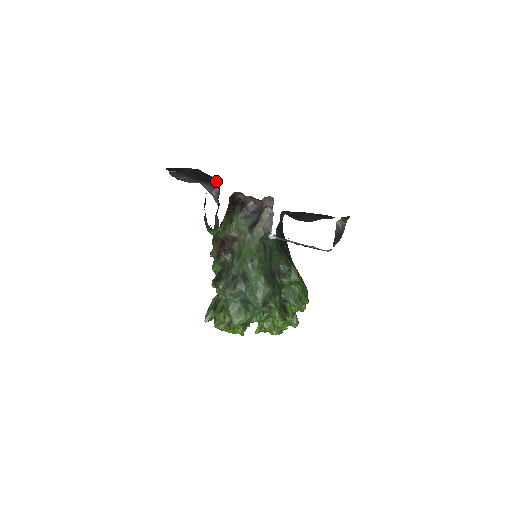
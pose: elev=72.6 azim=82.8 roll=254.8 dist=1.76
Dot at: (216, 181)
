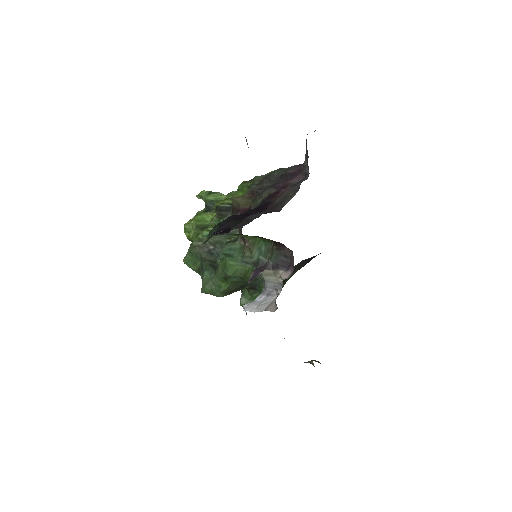
Dot at: occluded
